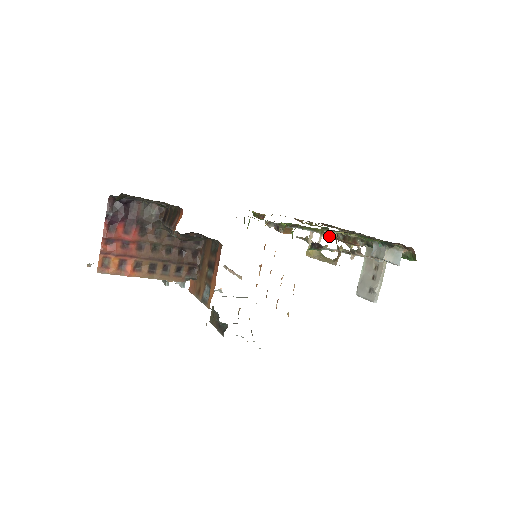
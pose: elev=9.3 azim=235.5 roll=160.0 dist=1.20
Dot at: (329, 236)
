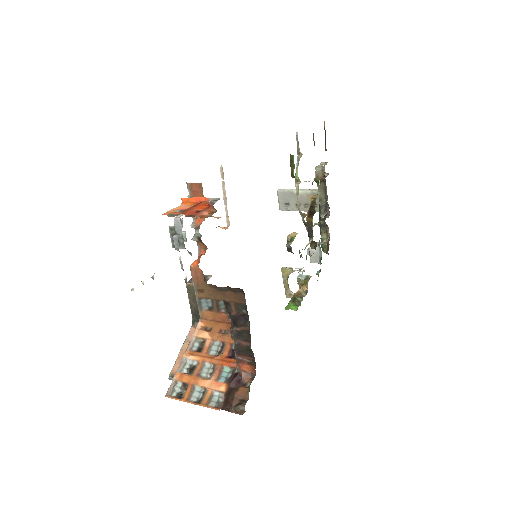
Dot at: (308, 231)
